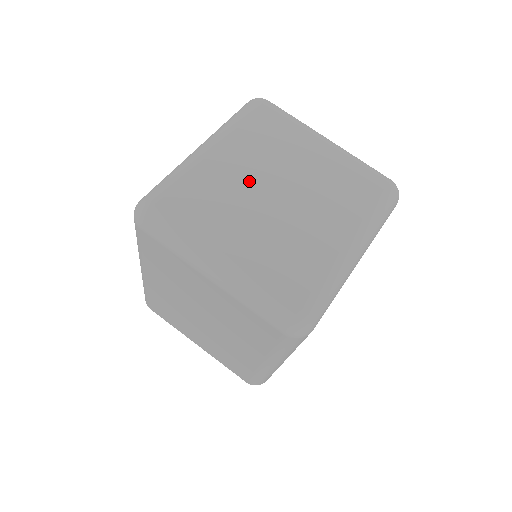
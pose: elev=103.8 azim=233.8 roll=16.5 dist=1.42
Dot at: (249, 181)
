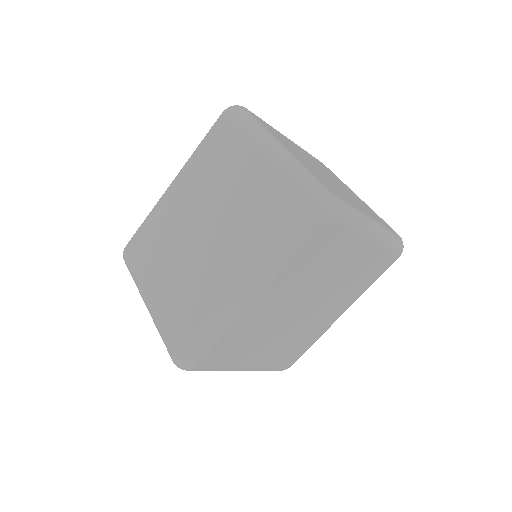
Dot at: (308, 158)
